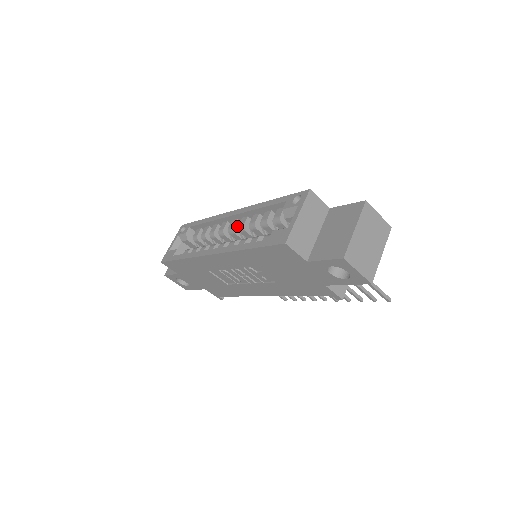
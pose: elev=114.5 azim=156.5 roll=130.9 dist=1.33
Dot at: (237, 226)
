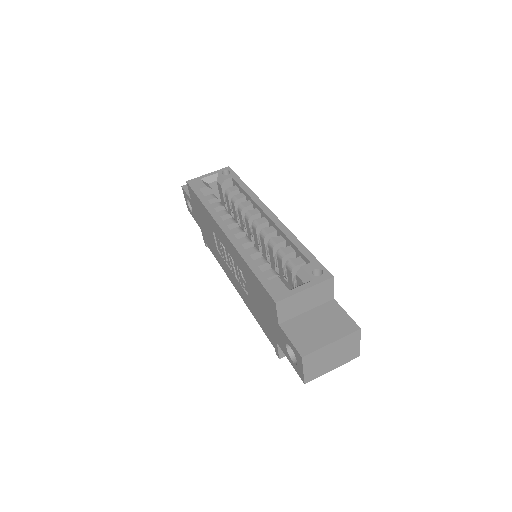
Dot at: (263, 226)
